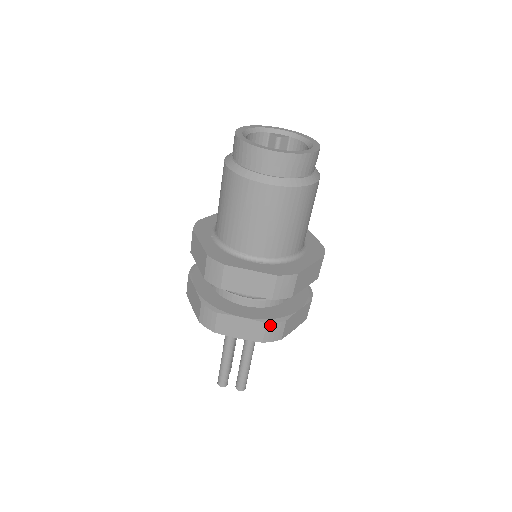
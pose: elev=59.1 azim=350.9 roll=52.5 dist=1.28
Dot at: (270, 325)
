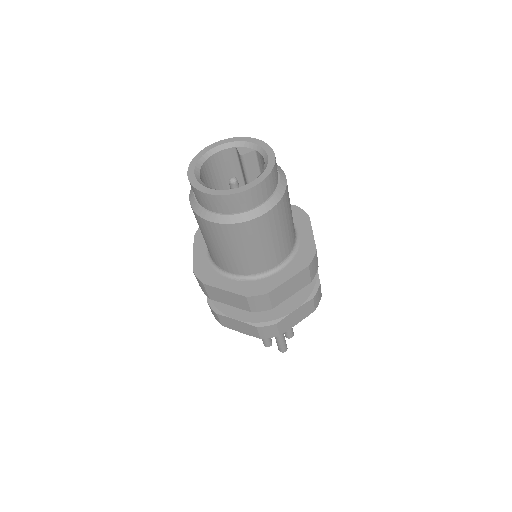
Dot at: (260, 328)
